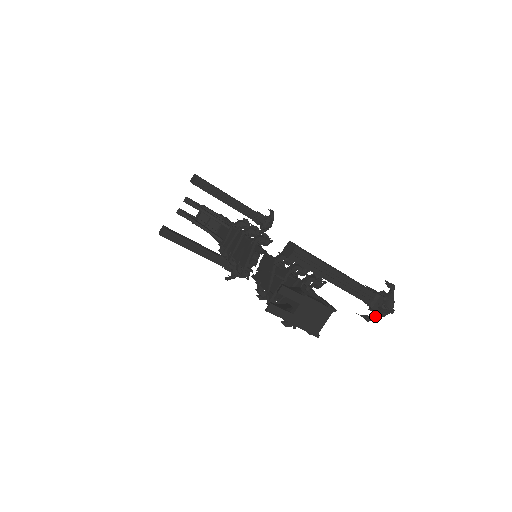
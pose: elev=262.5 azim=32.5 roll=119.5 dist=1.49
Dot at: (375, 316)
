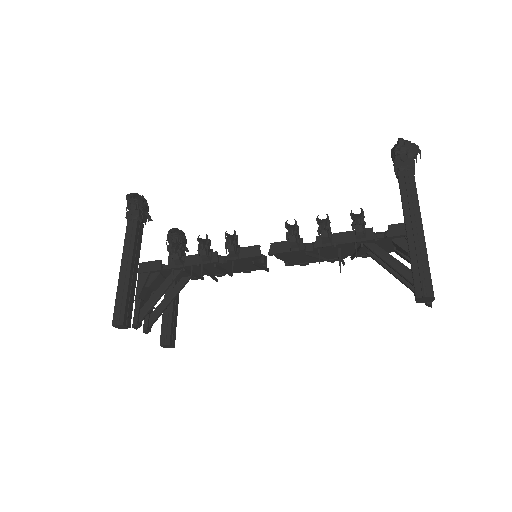
Dot at: occluded
